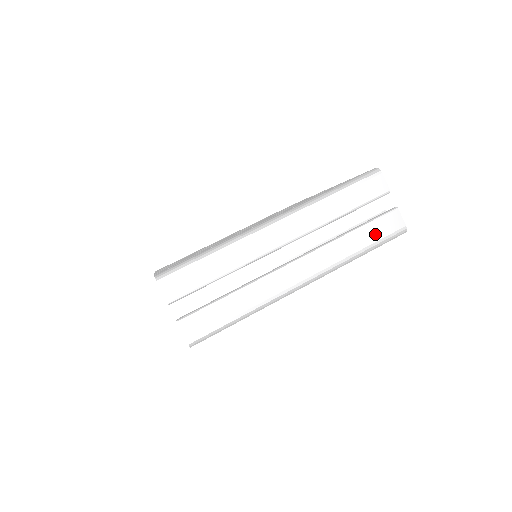
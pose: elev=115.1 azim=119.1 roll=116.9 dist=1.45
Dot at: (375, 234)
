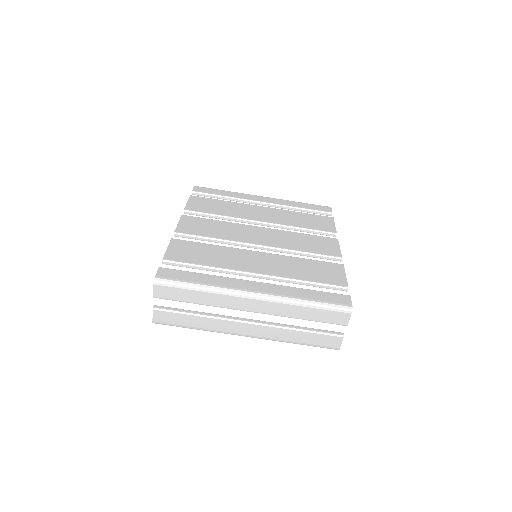
Dot at: (315, 340)
